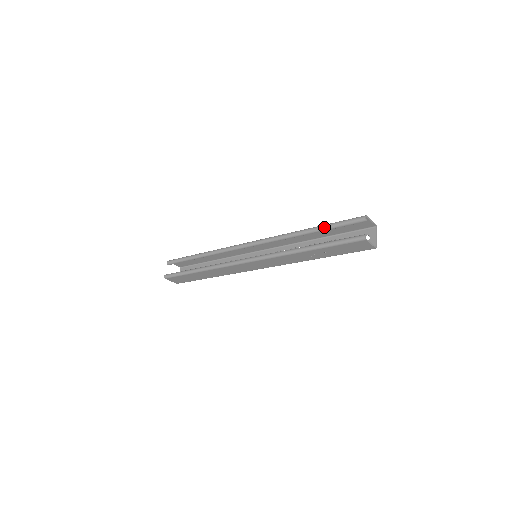
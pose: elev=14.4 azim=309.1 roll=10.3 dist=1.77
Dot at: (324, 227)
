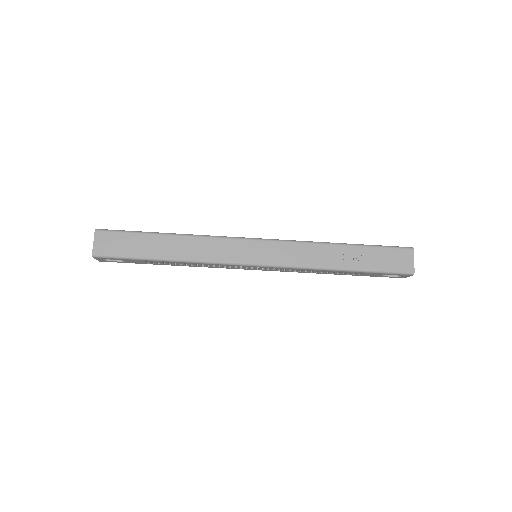
Dot at: occluded
